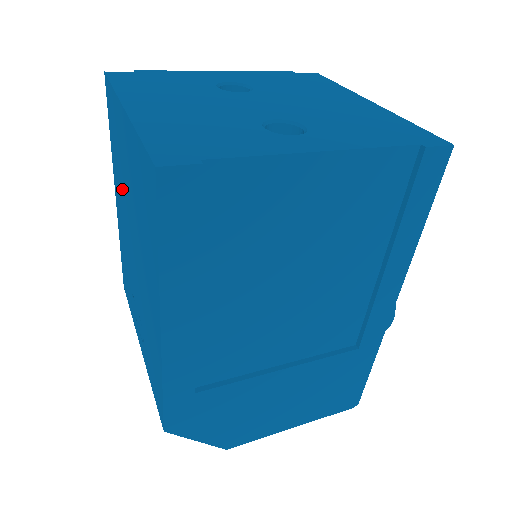
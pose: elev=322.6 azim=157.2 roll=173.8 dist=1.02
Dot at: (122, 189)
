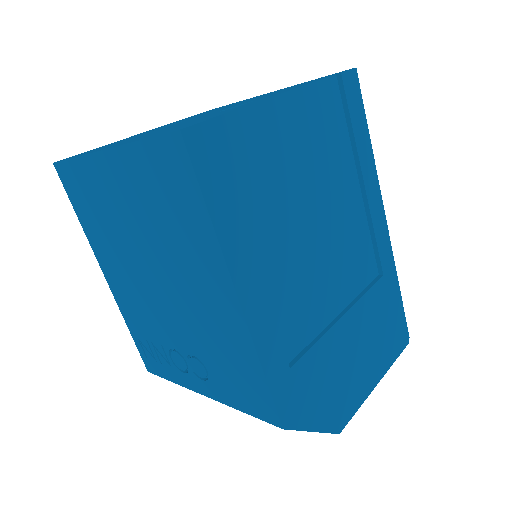
Dot at: (119, 247)
